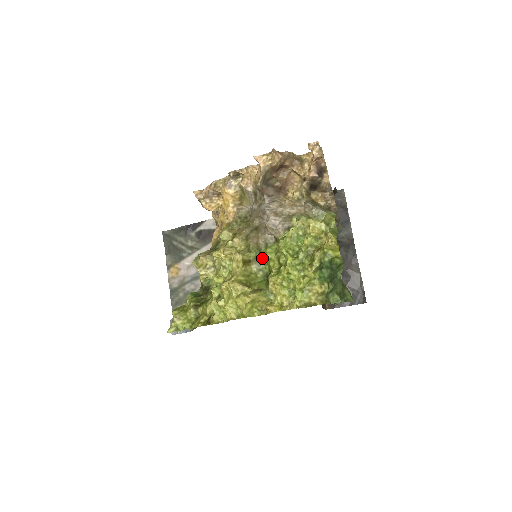
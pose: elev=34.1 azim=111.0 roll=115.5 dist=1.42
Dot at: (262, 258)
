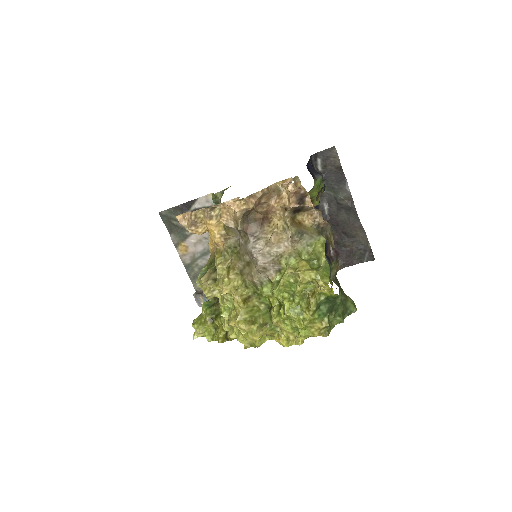
Dot at: occluded
